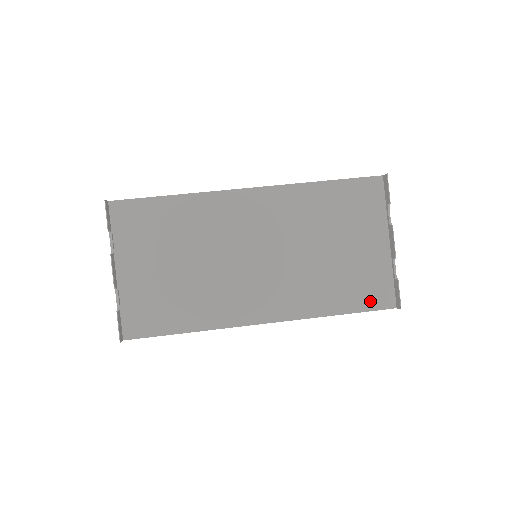
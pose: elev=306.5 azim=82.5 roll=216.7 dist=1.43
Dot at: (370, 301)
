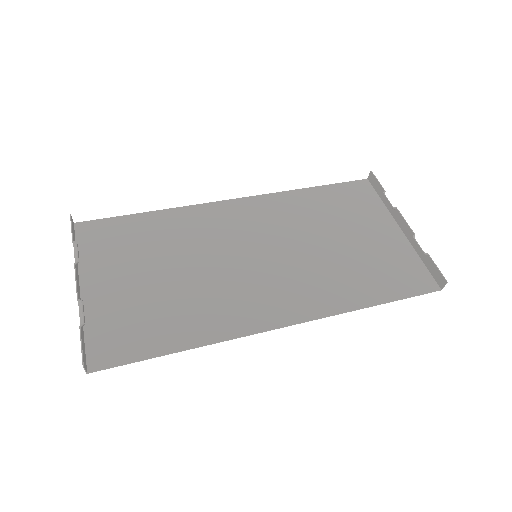
Dot at: (407, 286)
